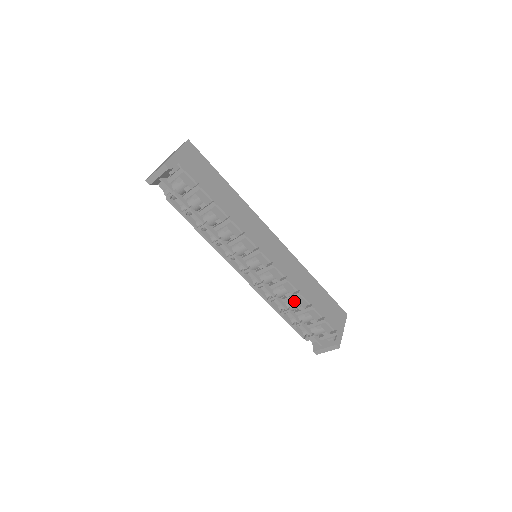
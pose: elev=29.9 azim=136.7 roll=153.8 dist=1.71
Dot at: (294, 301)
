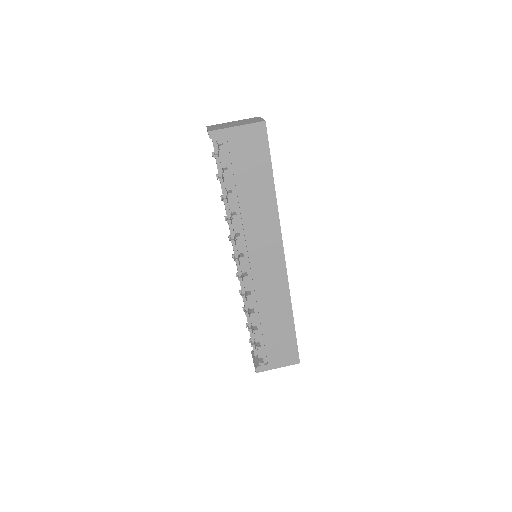
Dot at: occluded
